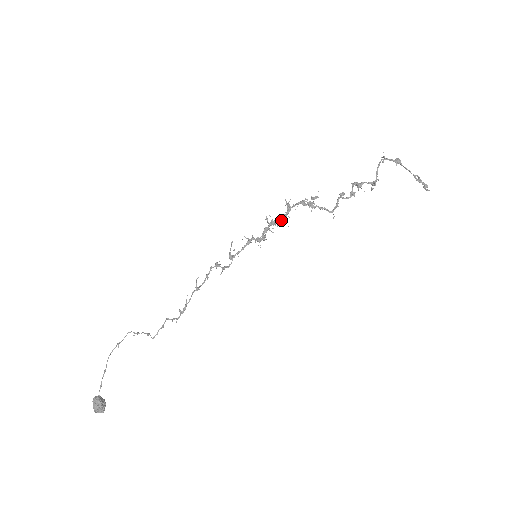
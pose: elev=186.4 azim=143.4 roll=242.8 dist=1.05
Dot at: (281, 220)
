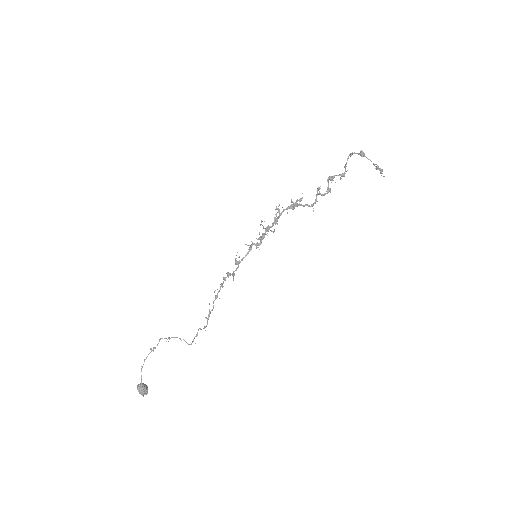
Dot at: (274, 223)
